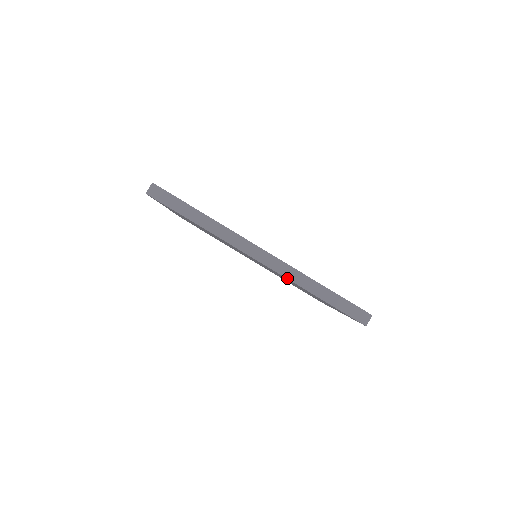
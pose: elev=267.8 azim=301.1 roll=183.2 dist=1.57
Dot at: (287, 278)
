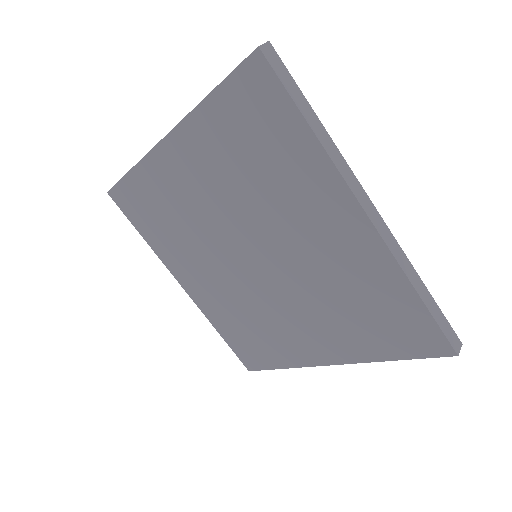
Dot at: (395, 256)
